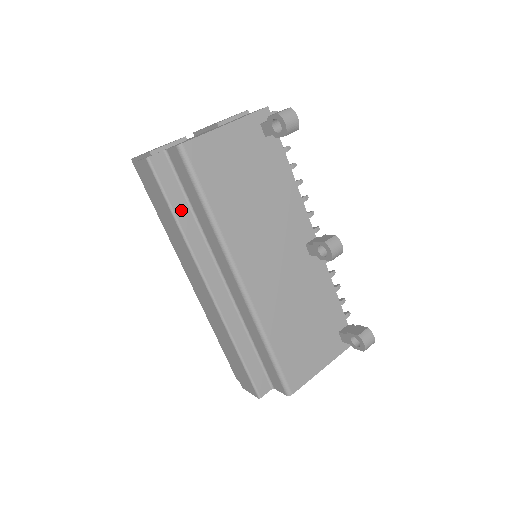
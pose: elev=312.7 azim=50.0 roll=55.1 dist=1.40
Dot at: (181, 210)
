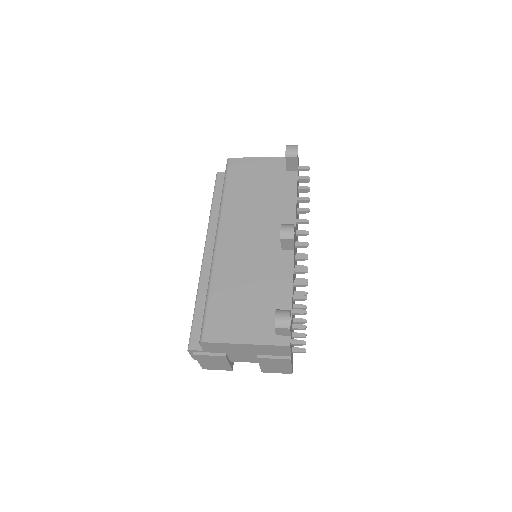
Dot at: (218, 201)
